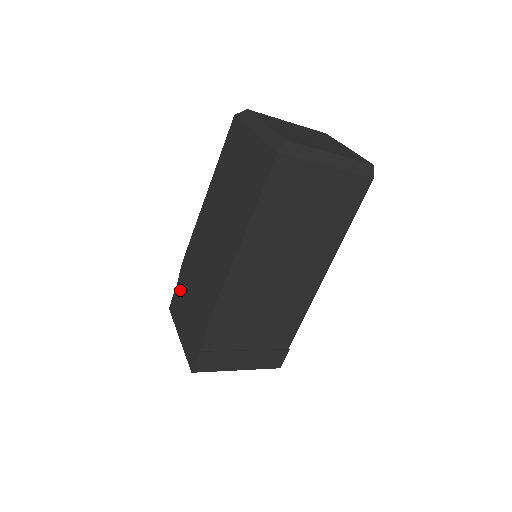
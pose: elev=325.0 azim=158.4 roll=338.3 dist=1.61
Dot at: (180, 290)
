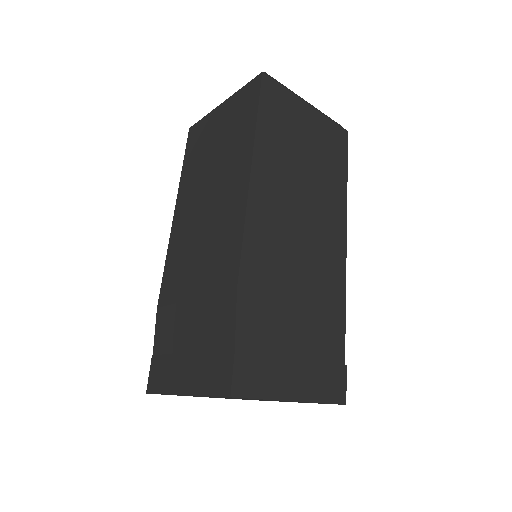
Dot at: (163, 341)
